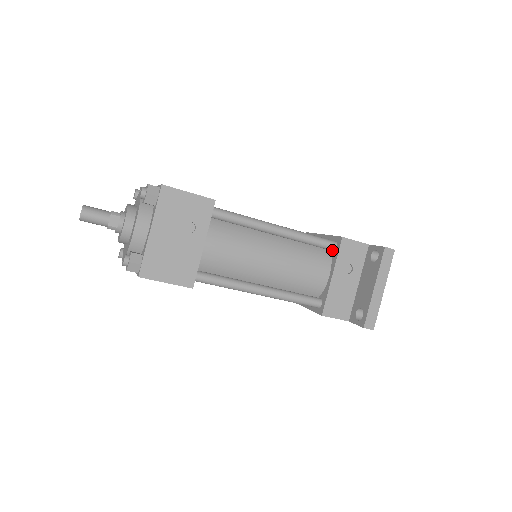
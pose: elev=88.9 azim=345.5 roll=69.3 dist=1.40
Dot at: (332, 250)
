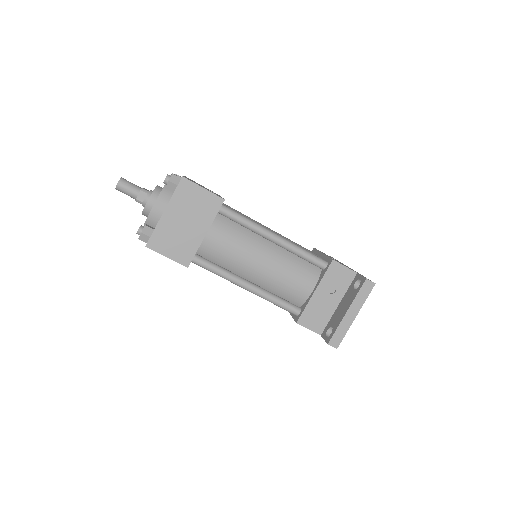
Dot at: (322, 269)
